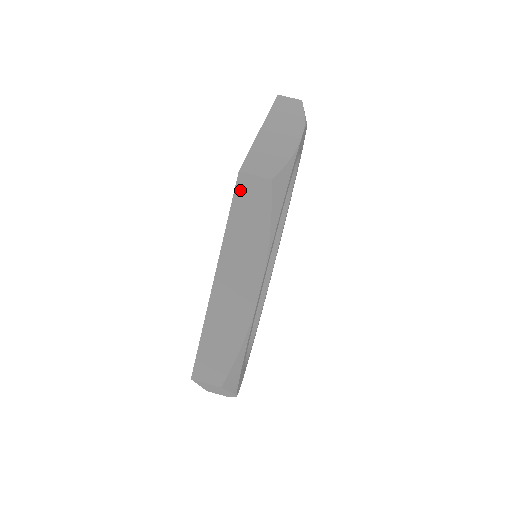
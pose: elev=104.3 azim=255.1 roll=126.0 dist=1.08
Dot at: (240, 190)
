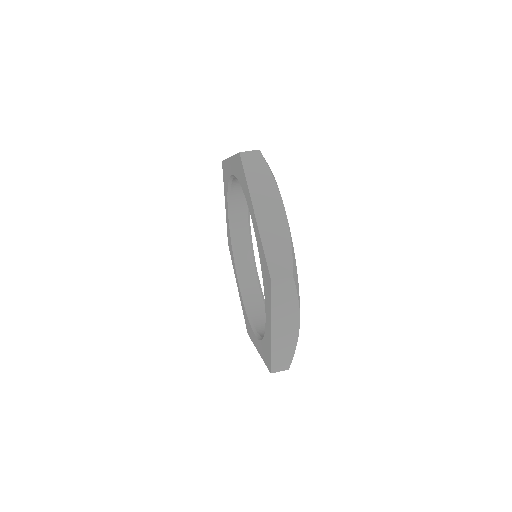
Dot at: occluded
